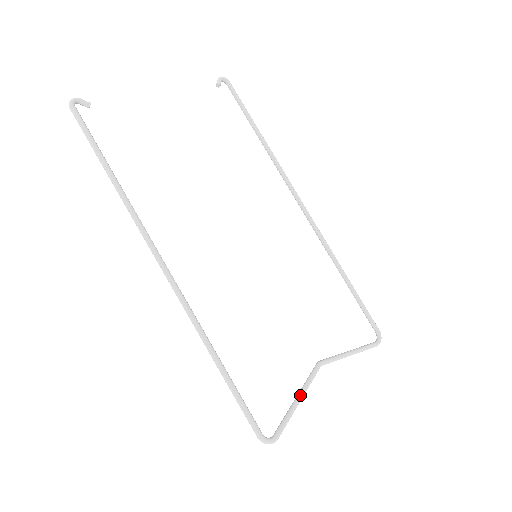
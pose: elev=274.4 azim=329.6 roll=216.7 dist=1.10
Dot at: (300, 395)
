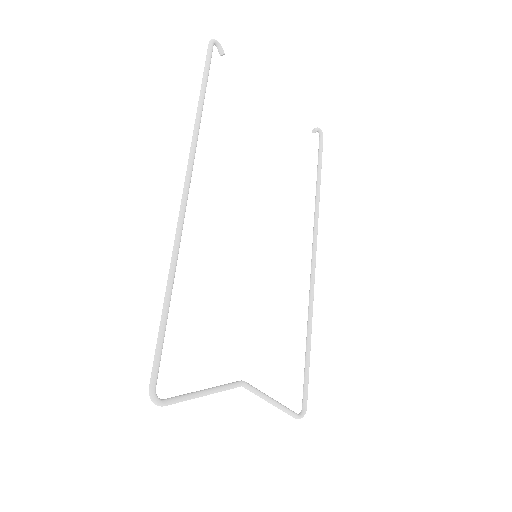
Dot at: (209, 390)
